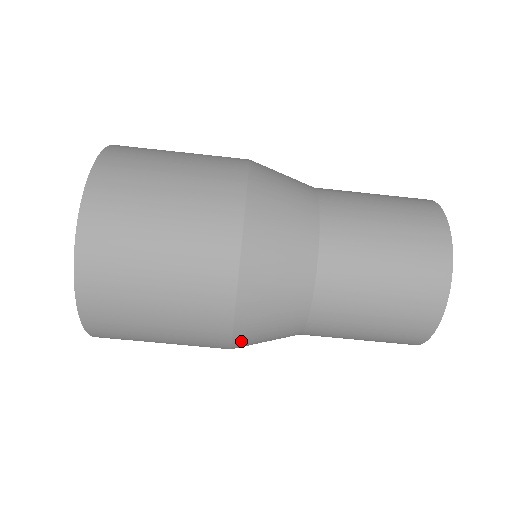
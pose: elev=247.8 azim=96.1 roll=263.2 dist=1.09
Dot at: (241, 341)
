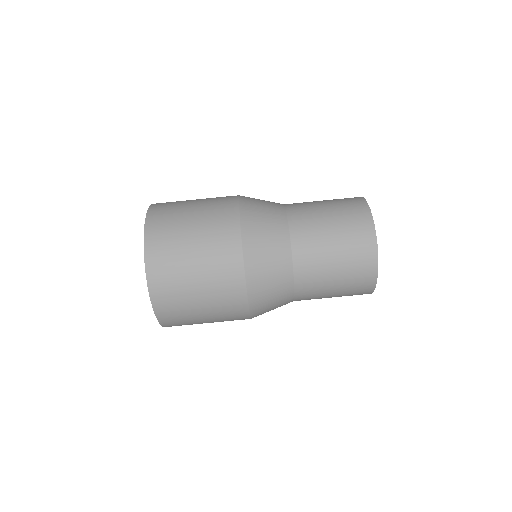
Dot at: occluded
